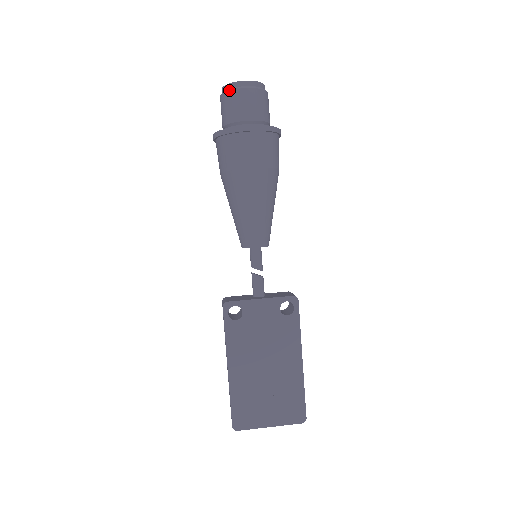
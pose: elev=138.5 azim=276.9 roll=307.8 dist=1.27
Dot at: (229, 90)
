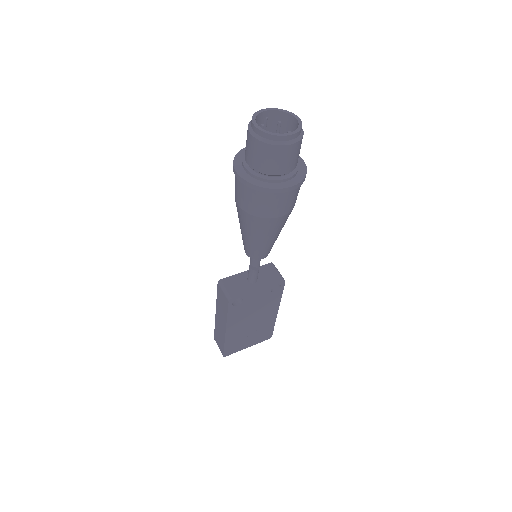
Dot at: (270, 144)
